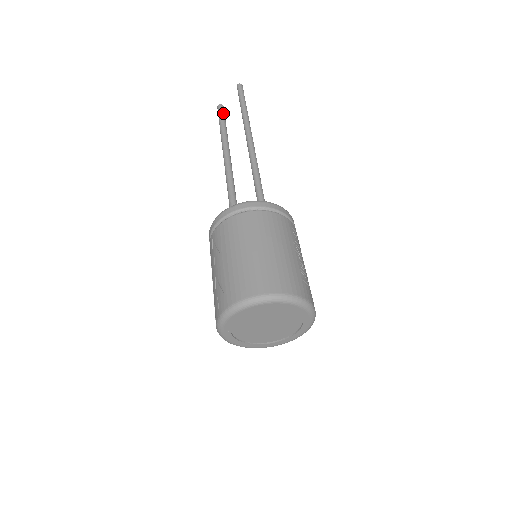
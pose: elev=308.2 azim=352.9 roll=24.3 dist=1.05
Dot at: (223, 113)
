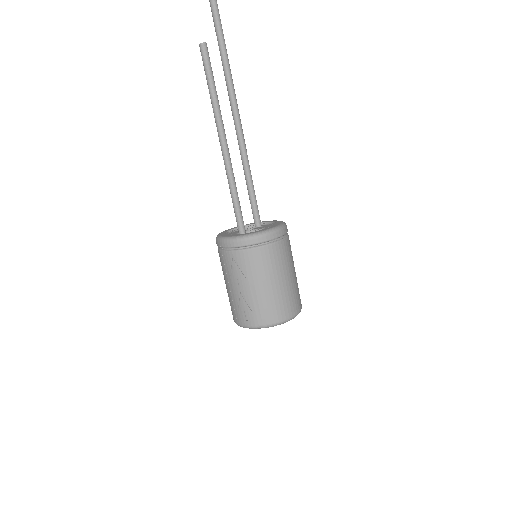
Dot at: occluded
